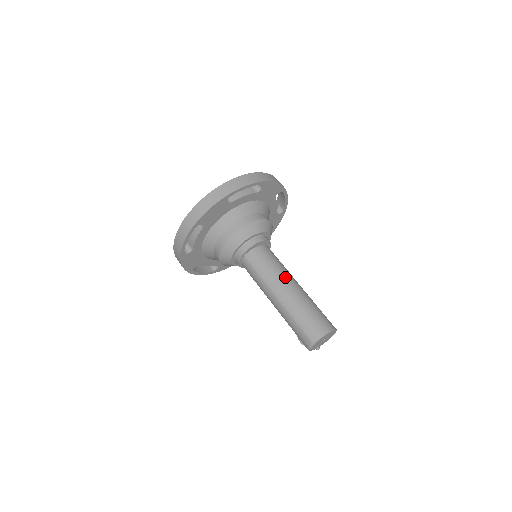
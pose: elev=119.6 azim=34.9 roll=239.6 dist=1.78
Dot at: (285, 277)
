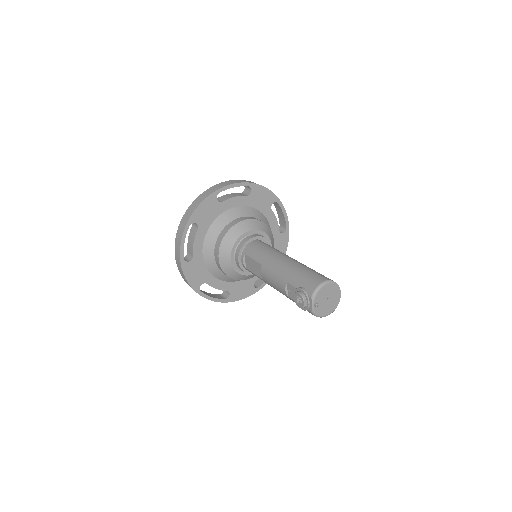
Dot at: occluded
